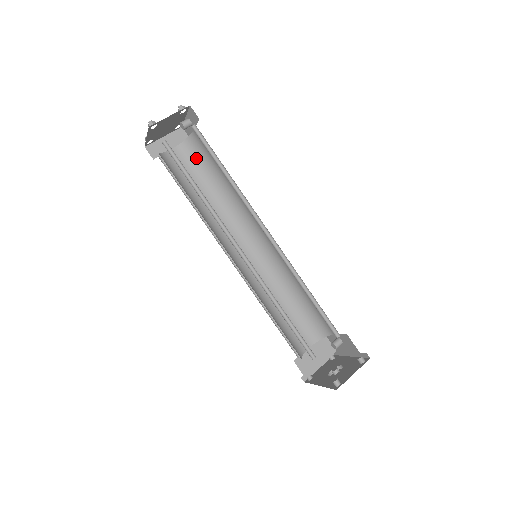
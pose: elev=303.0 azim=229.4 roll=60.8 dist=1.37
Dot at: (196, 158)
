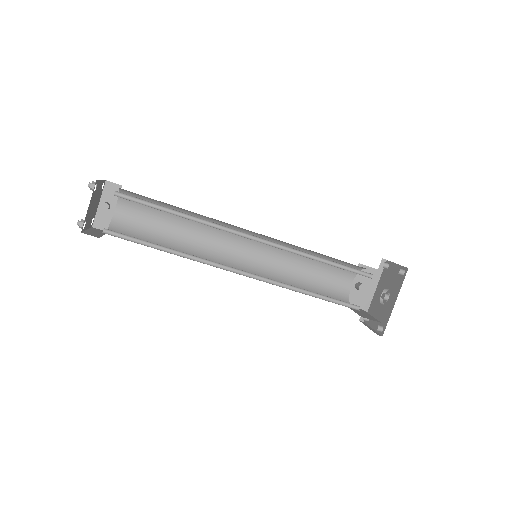
Dot at: (132, 233)
